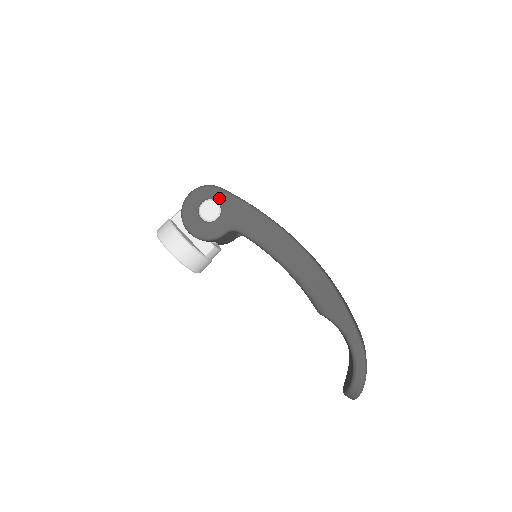
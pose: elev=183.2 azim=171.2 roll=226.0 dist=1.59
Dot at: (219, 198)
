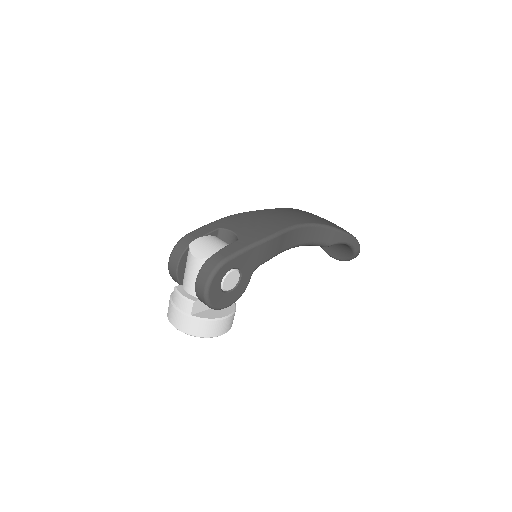
Dot at: (233, 266)
